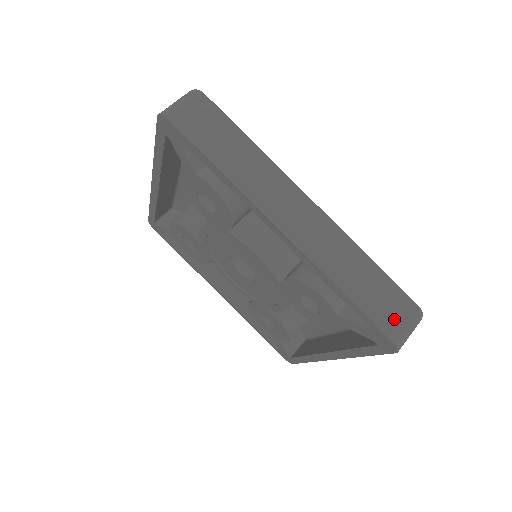
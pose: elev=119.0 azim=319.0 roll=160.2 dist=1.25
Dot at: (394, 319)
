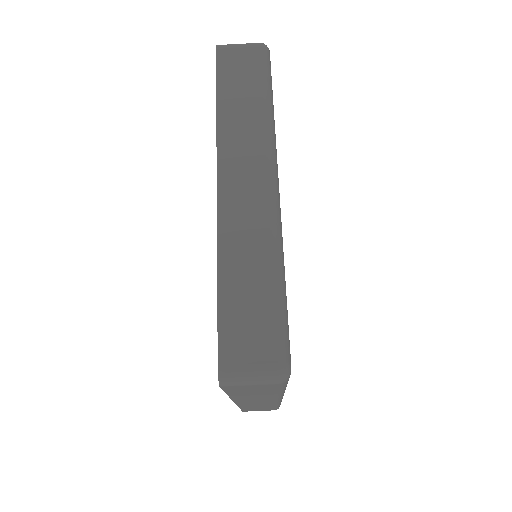
Dot at: occluded
